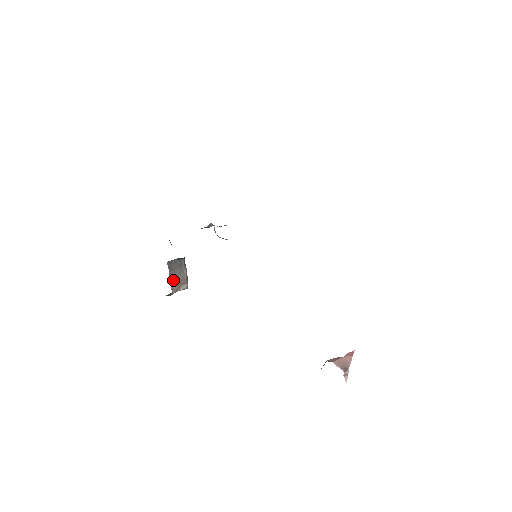
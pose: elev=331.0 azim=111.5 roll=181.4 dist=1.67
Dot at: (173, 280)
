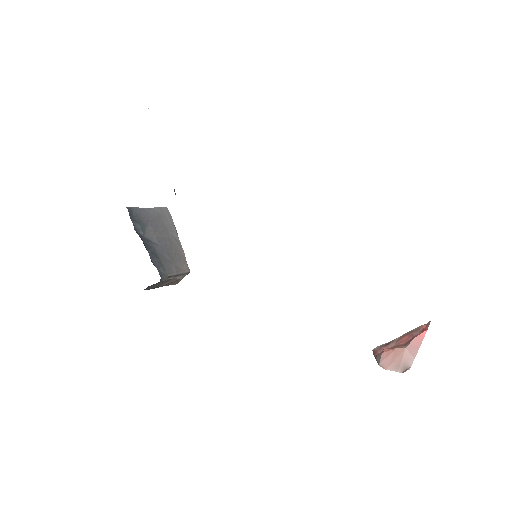
Dot at: (165, 285)
